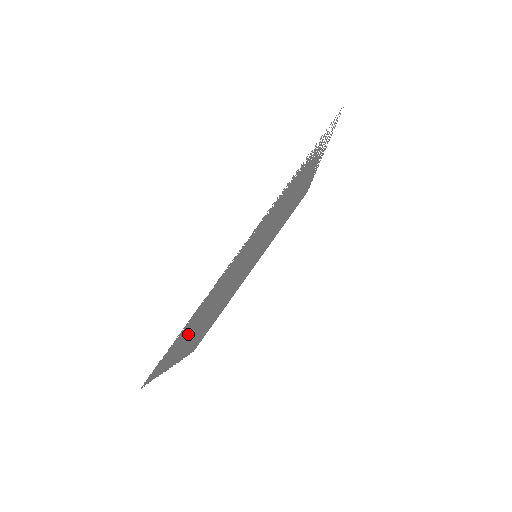
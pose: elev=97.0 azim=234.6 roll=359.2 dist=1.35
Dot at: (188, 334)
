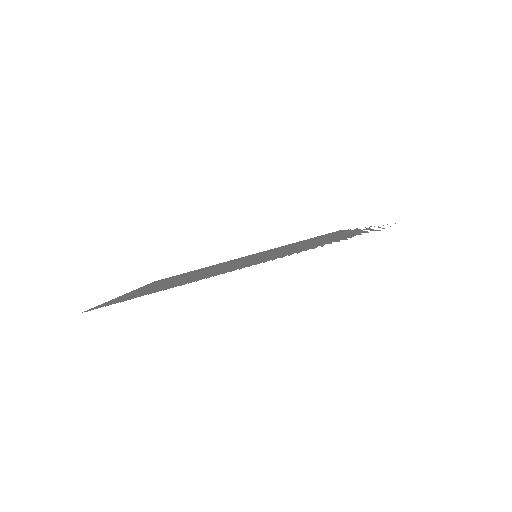
Dot at: (148, 290)
